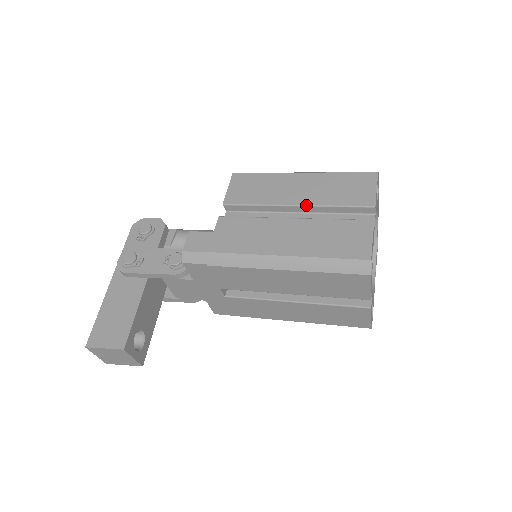
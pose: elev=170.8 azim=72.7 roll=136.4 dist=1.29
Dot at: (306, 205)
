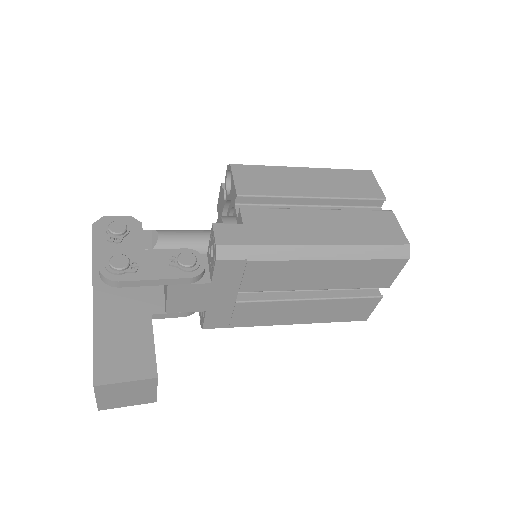
Dot at: (326, 197)
